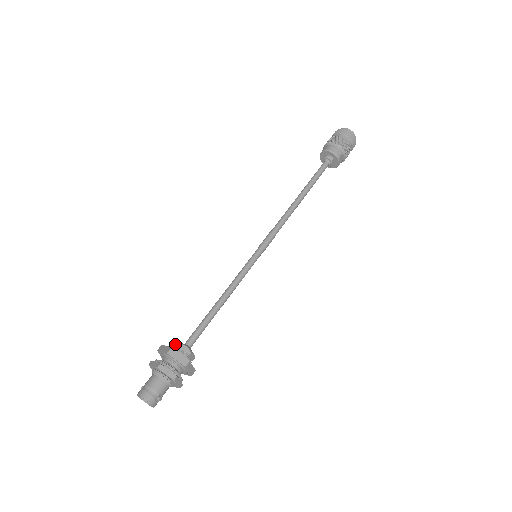
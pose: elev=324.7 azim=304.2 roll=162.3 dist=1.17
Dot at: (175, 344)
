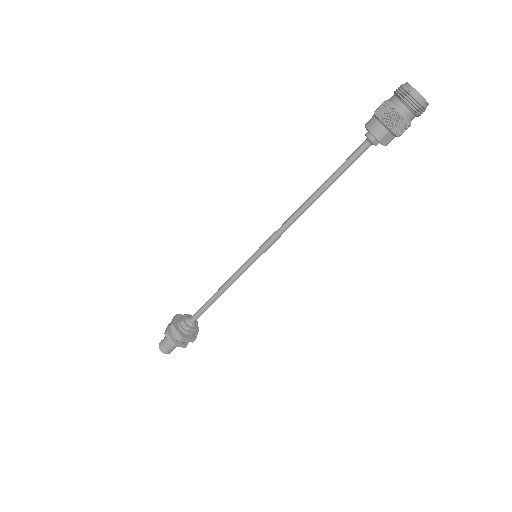
Dot at: (182, 318)
